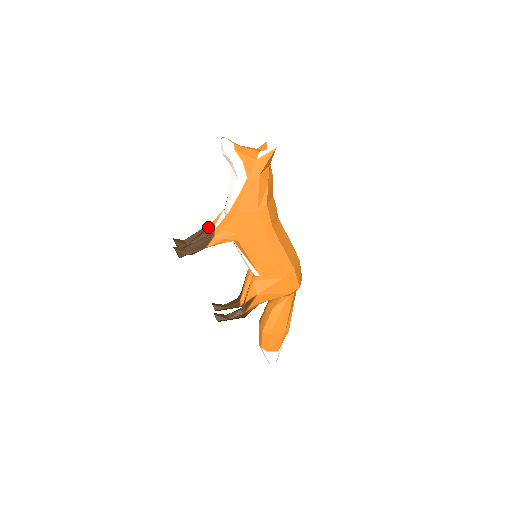
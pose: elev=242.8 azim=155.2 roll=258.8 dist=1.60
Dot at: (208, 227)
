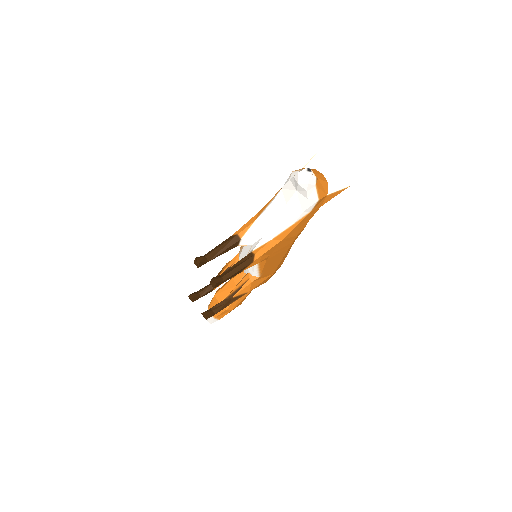
Dot at: (233, 240)
